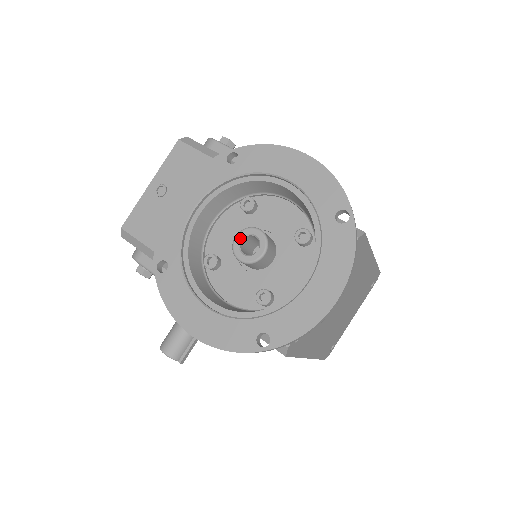
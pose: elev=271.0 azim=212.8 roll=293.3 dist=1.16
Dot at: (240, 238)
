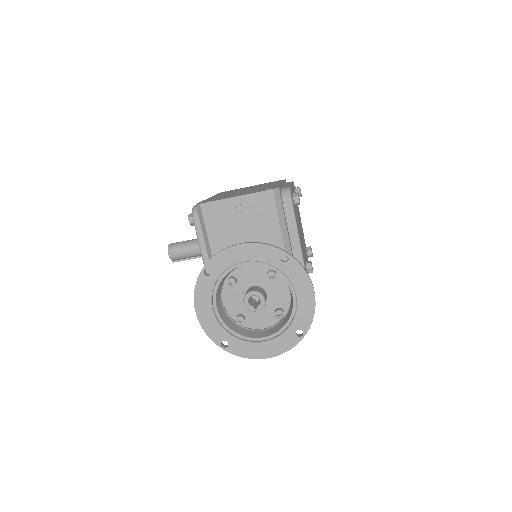
Dot at: (253, 295)
